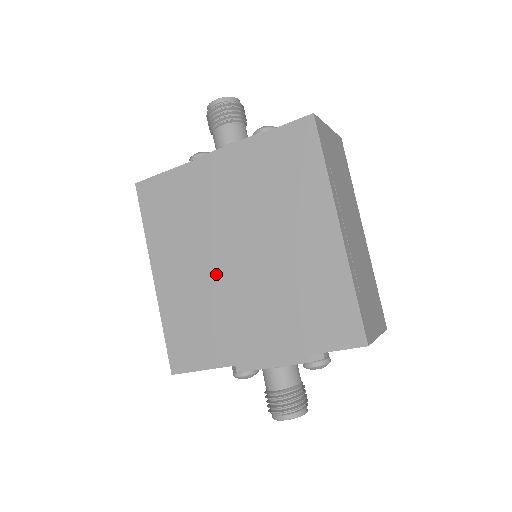
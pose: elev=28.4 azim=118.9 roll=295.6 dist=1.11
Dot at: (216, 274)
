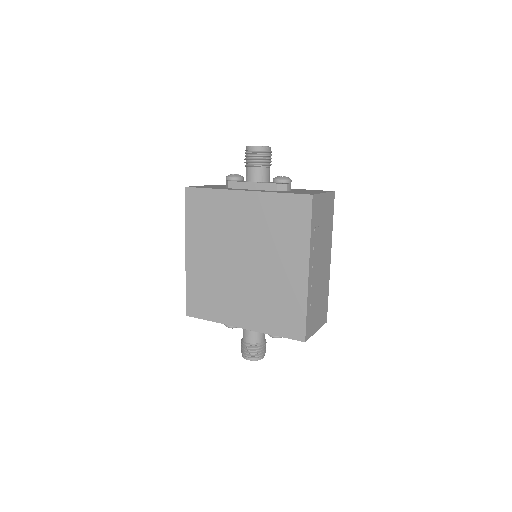
Dot at: (227, 268)
